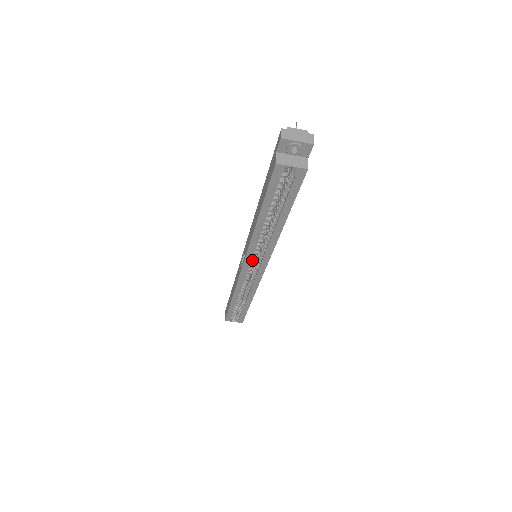
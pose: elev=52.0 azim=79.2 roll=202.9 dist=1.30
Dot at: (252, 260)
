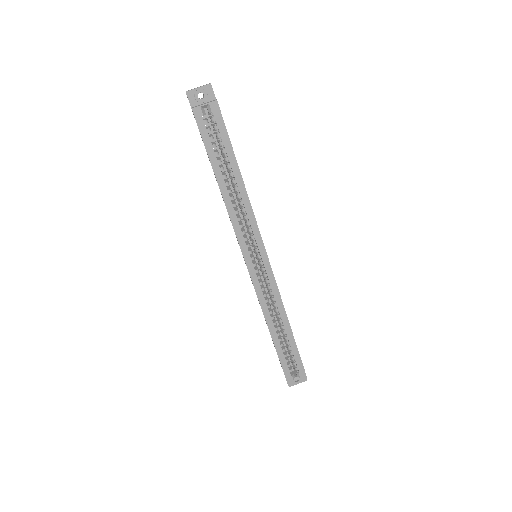
Dot at: (249, 251)
